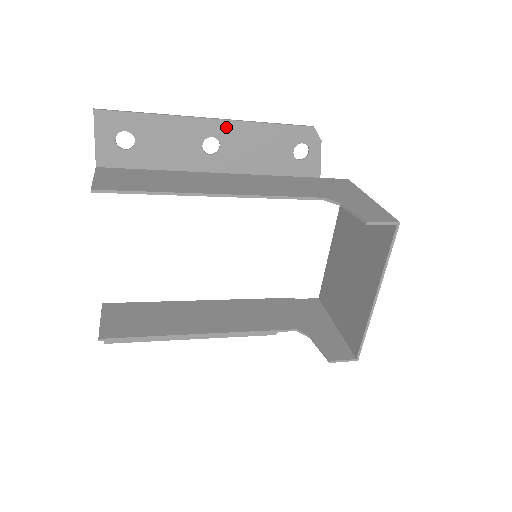
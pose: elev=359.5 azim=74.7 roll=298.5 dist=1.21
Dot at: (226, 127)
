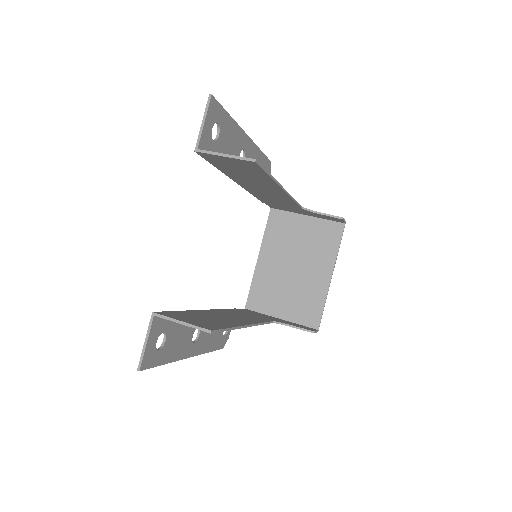
Dot at: (250, 145)
